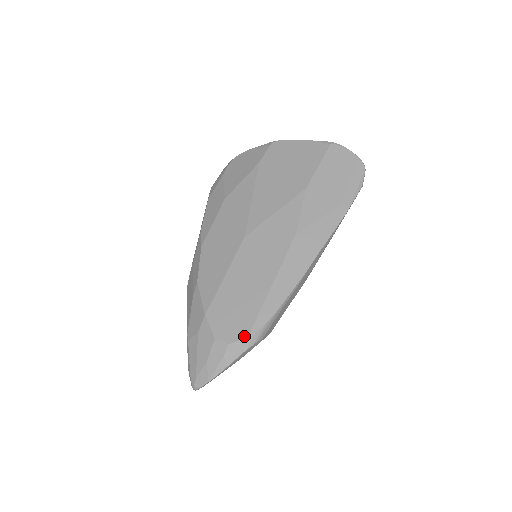
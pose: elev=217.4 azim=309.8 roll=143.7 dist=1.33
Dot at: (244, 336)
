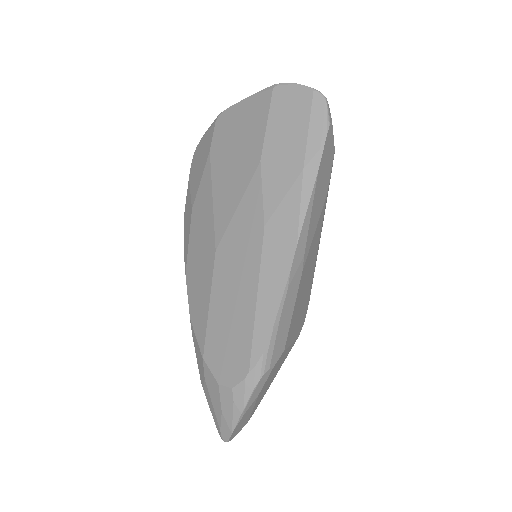
Dot at: (245, 374)
